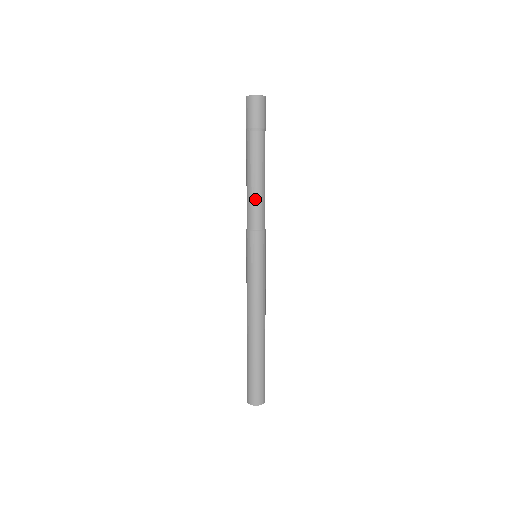
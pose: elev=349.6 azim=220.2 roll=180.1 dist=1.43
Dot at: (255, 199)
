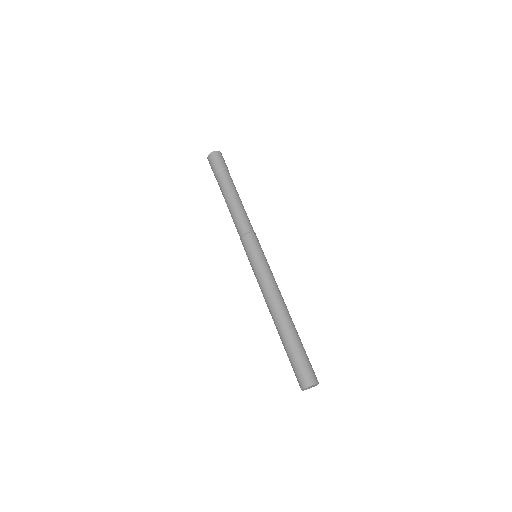
Dot at: (242, 211)
